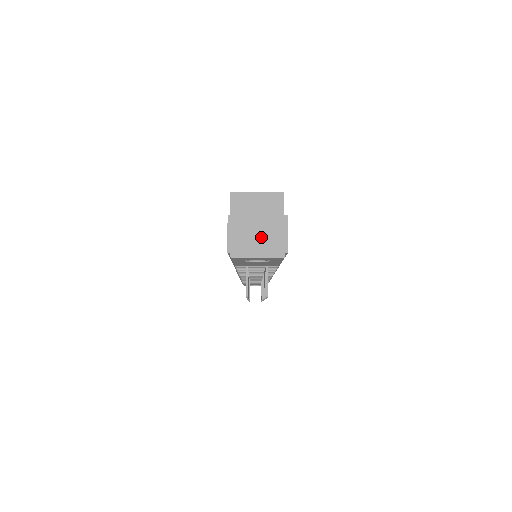
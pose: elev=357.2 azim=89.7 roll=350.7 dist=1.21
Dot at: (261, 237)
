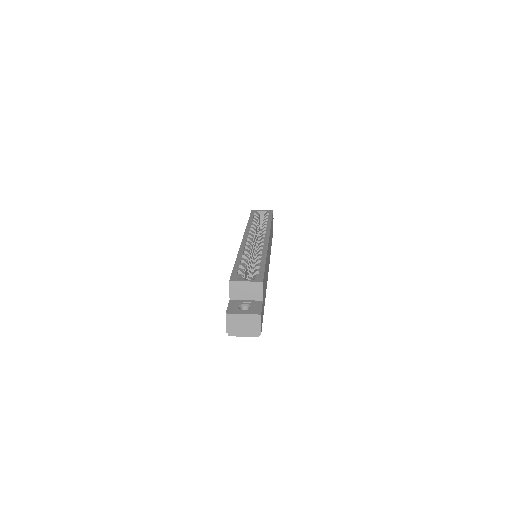
Dot at: (245, 326)
